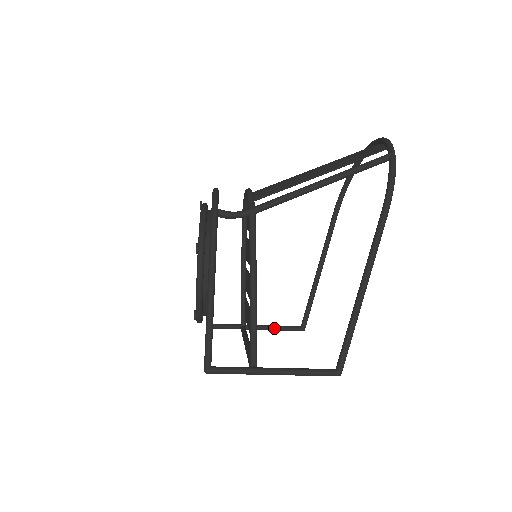
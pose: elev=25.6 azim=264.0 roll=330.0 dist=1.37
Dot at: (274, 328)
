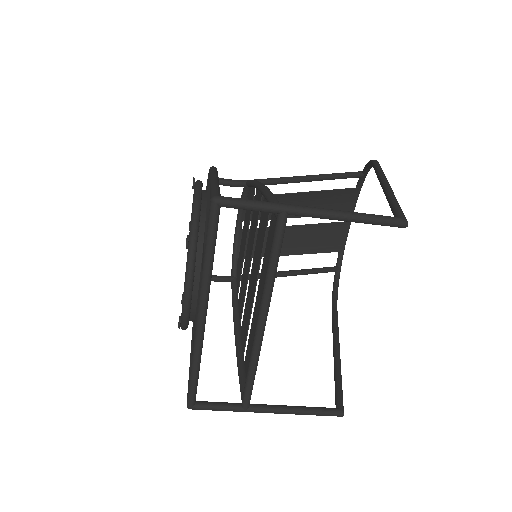
Dot at: (295, 407)
